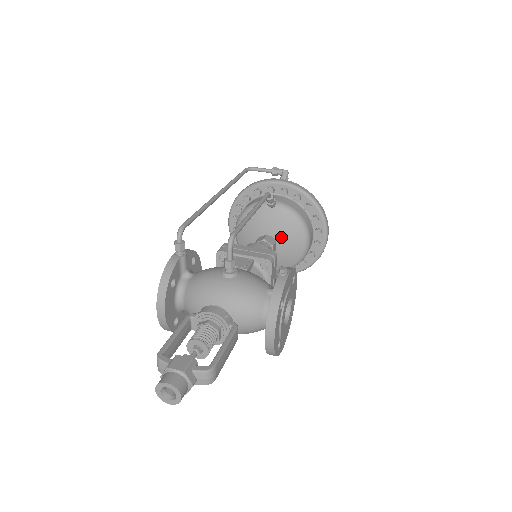
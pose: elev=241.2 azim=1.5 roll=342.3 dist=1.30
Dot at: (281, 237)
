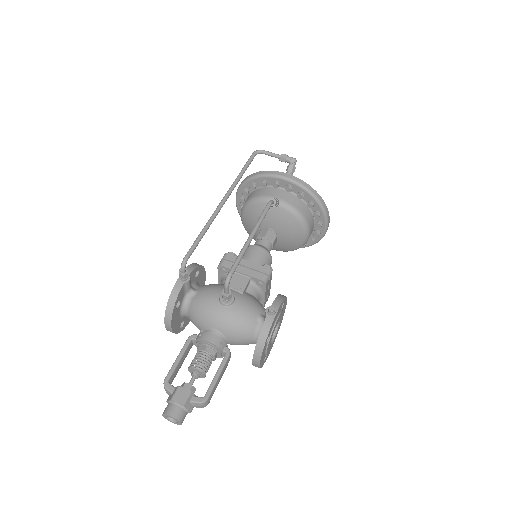
Dot at: (282, 231)
